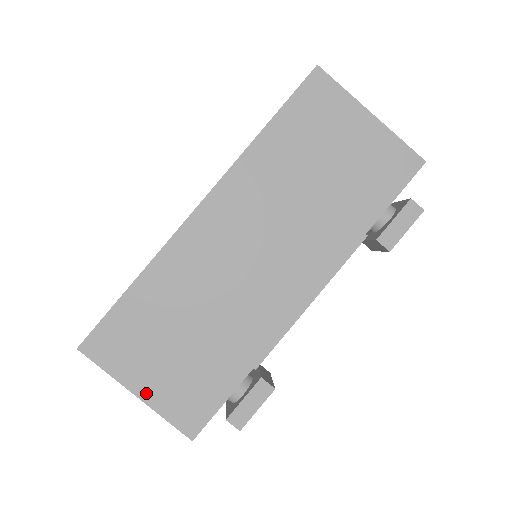
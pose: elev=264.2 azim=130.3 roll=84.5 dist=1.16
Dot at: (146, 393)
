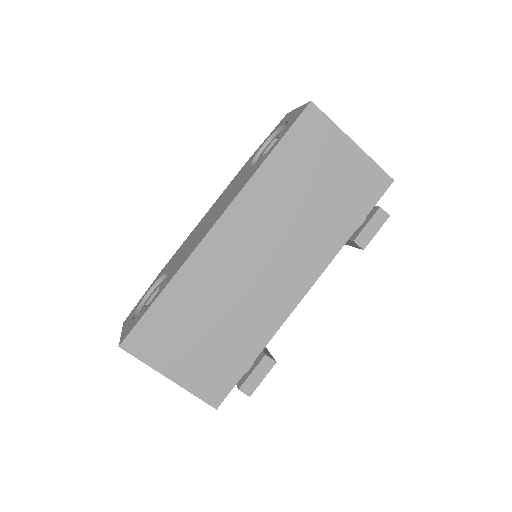
Dot at: (178, 377)
